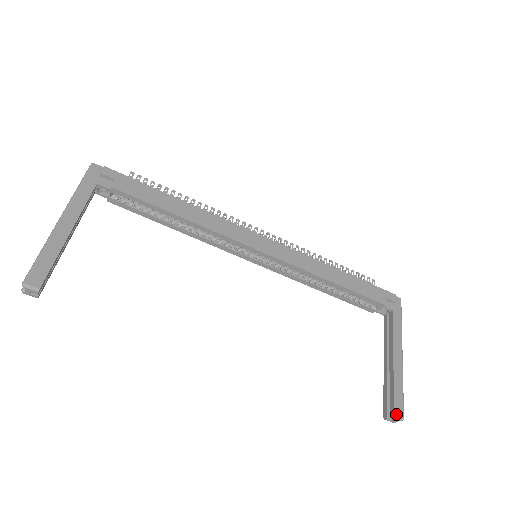
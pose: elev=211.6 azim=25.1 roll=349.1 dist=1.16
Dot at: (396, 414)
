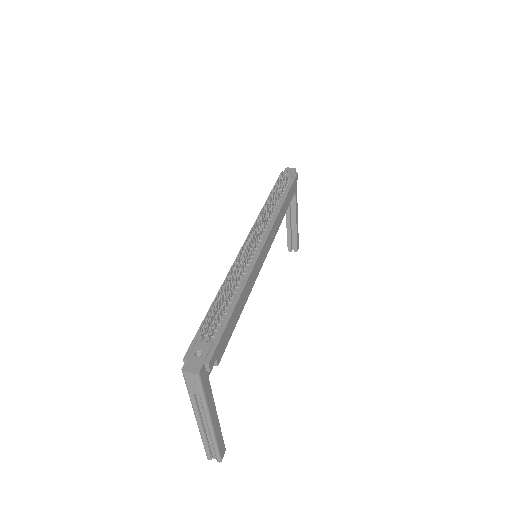
Dot at: occluded
